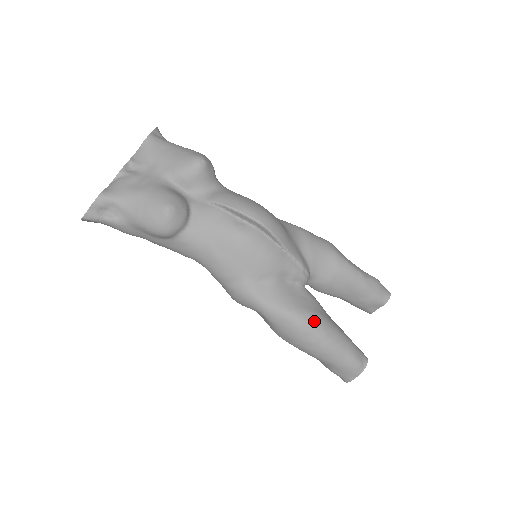
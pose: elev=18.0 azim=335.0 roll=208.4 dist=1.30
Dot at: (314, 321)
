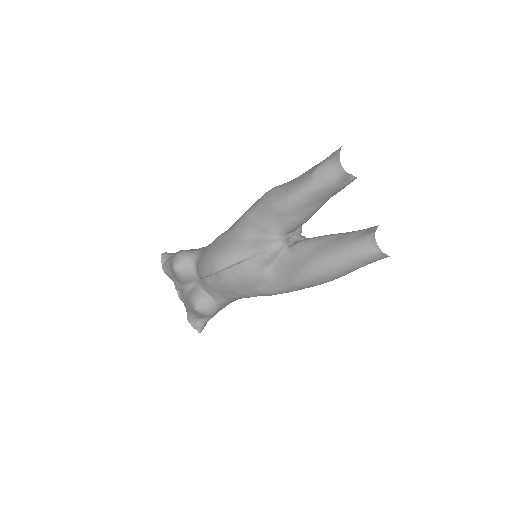
Dot at: (306, 273)
